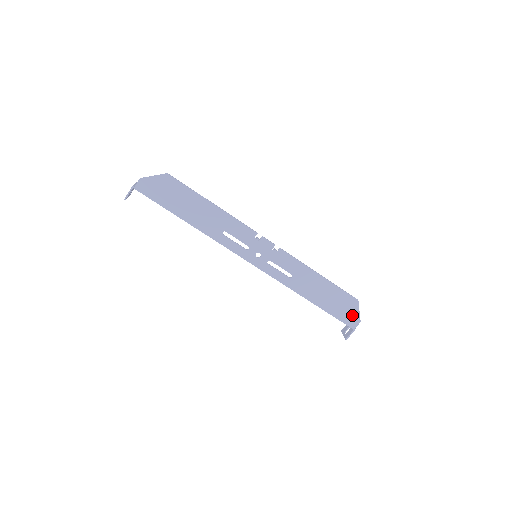
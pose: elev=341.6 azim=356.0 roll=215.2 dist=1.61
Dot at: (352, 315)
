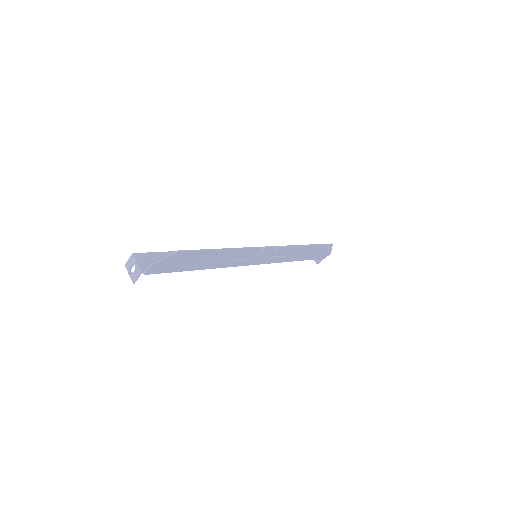
Dot at: (326, 253)
